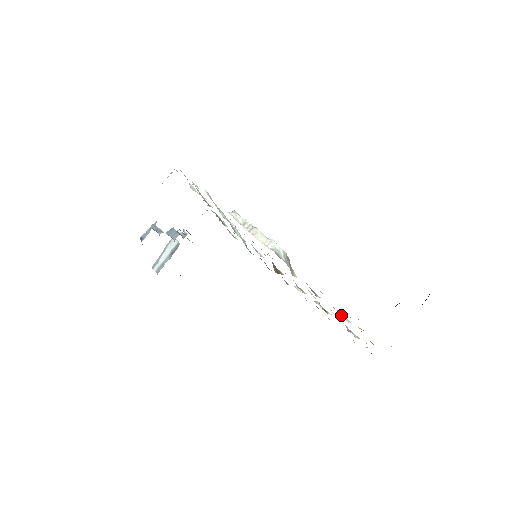
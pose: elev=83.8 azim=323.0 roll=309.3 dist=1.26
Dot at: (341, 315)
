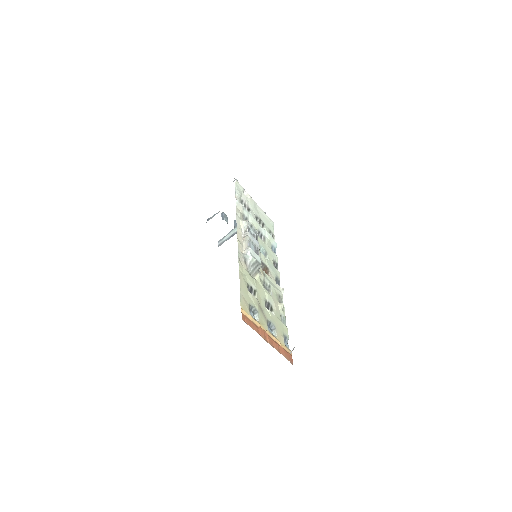
Dot at: (255, 313)
